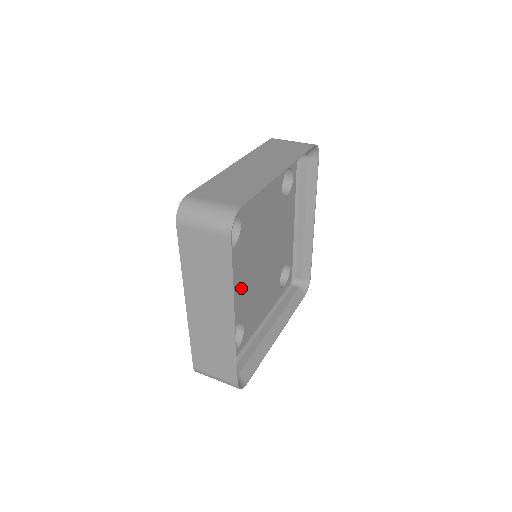
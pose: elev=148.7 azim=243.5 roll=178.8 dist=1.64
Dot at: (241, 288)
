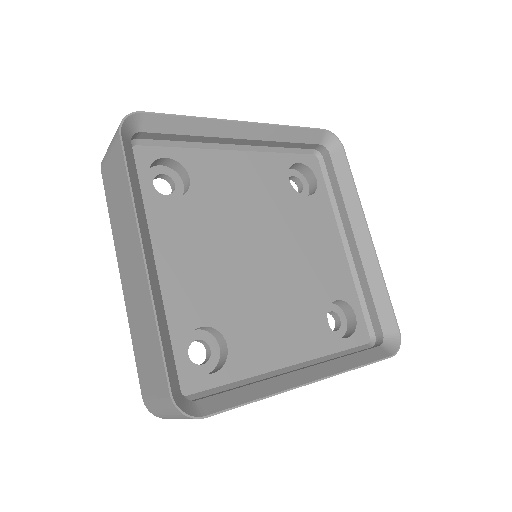
Dot at: (206, 269)
